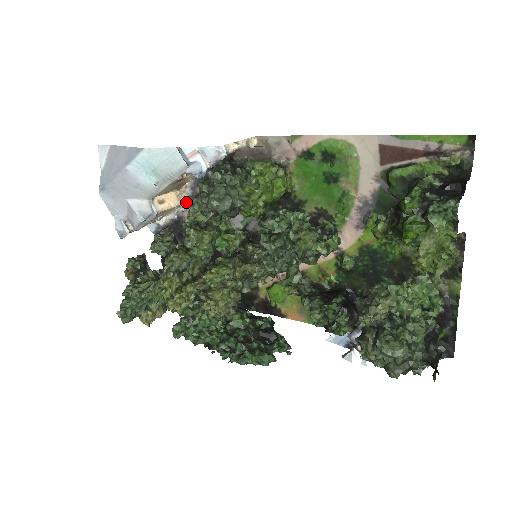
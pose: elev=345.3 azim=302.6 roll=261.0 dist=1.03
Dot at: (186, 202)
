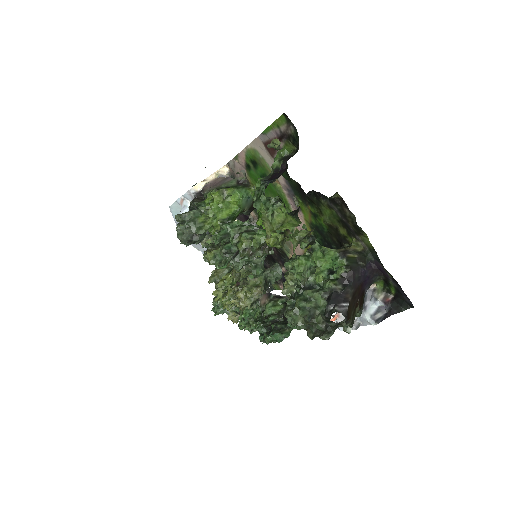
Dot at: occluded
